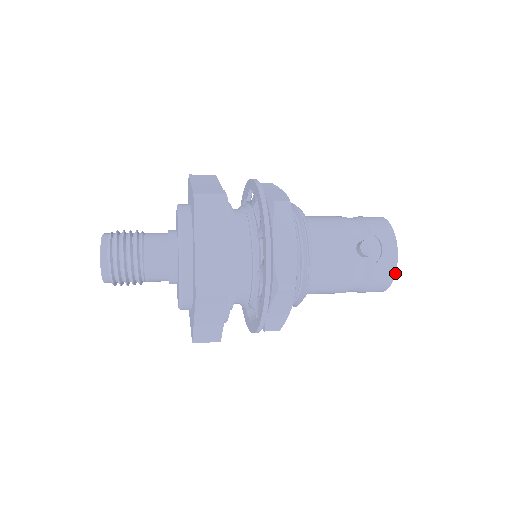
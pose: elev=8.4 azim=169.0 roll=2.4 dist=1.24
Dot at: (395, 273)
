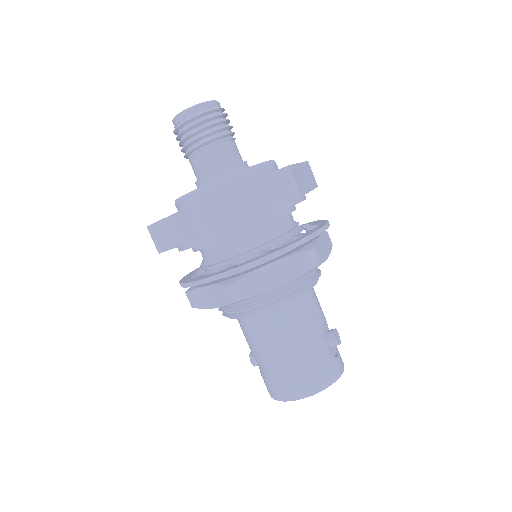
Dot at: occluded
